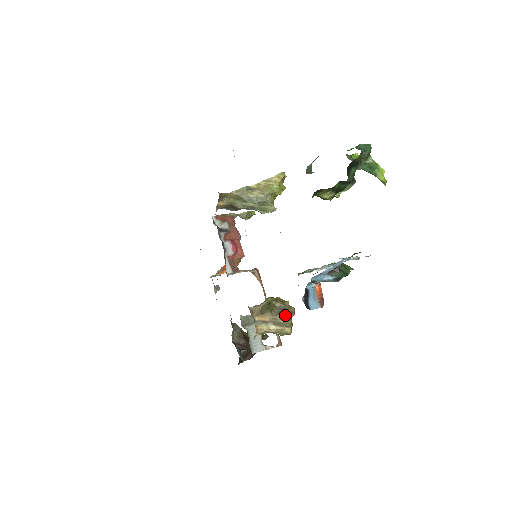
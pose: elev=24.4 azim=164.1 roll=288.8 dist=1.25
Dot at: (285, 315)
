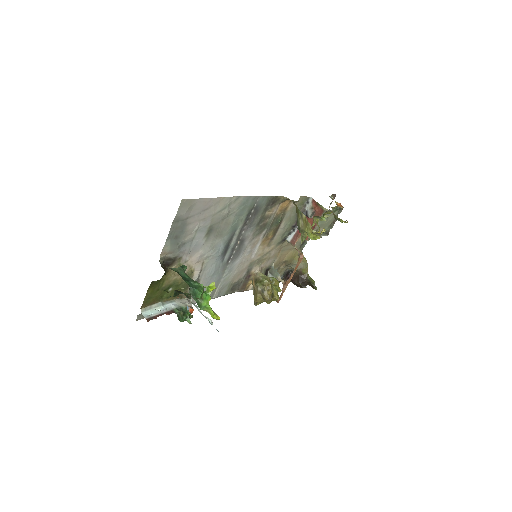
Dot at: (257, 296)
